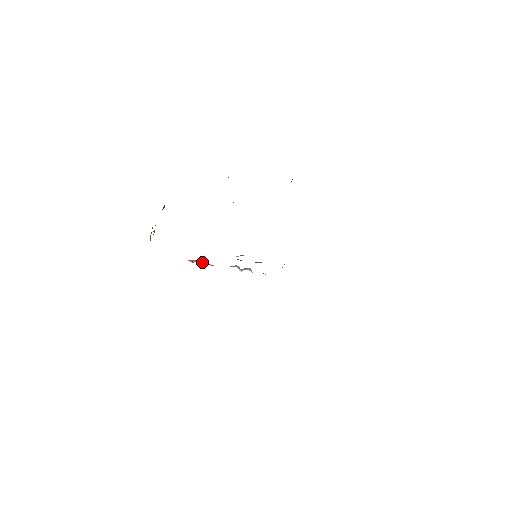
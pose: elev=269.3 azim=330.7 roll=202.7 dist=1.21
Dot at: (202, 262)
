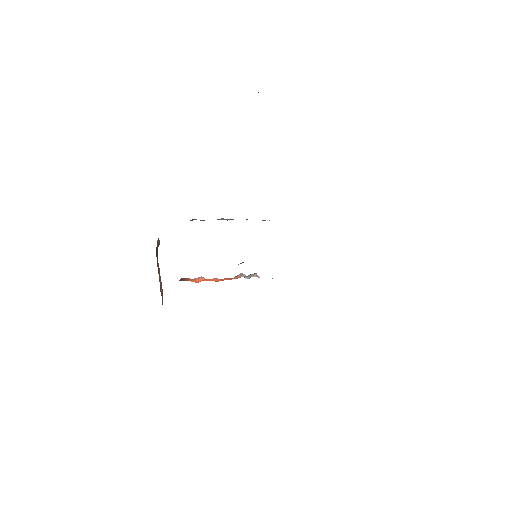
Dot at: (207, 280)
